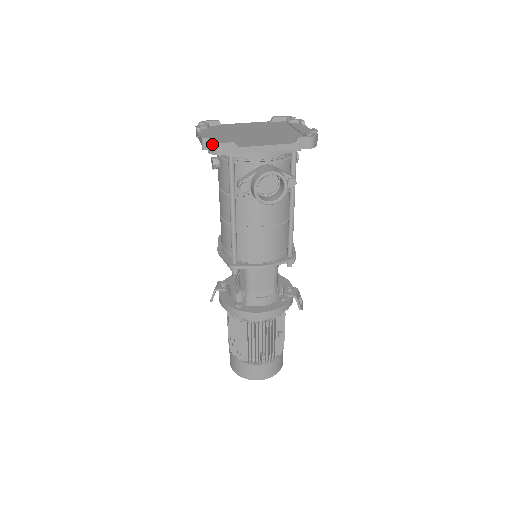
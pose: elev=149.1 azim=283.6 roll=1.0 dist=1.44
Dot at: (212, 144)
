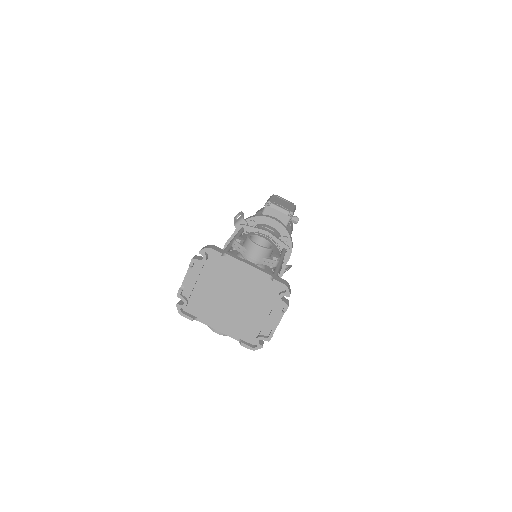
Dot at: (178, 309)
